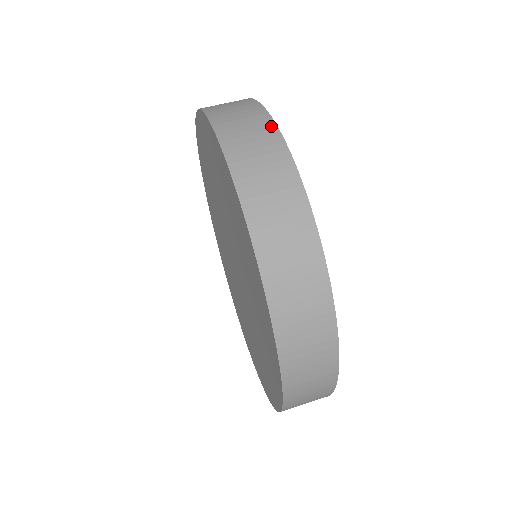
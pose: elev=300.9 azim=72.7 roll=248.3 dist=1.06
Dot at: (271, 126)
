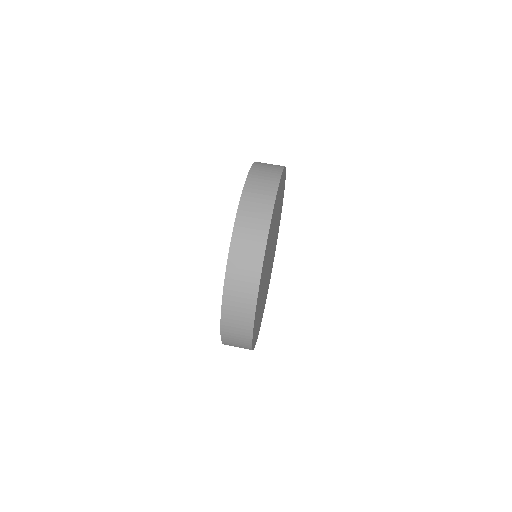
Dot at: (282, 166)
